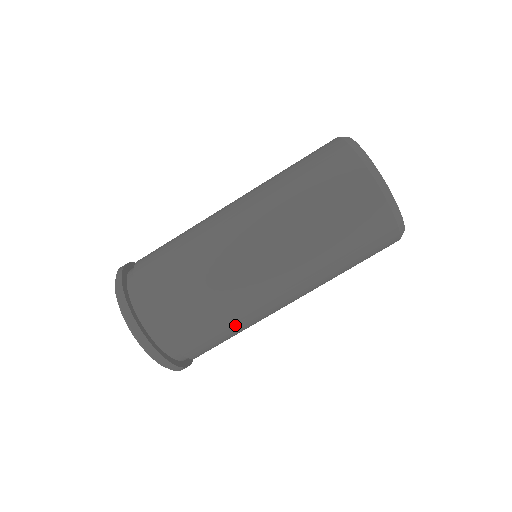
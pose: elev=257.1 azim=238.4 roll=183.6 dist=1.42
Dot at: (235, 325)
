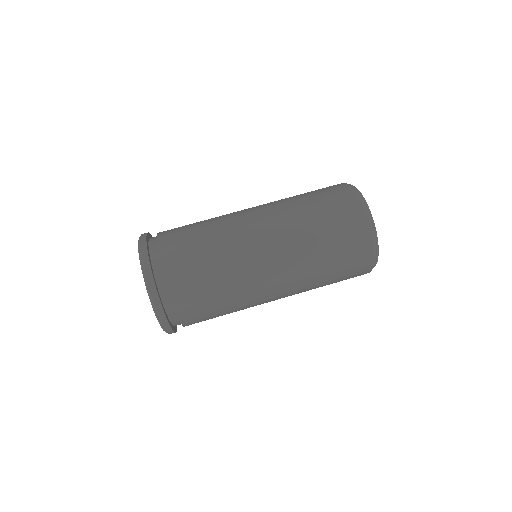
Dot at: (224, 283)
